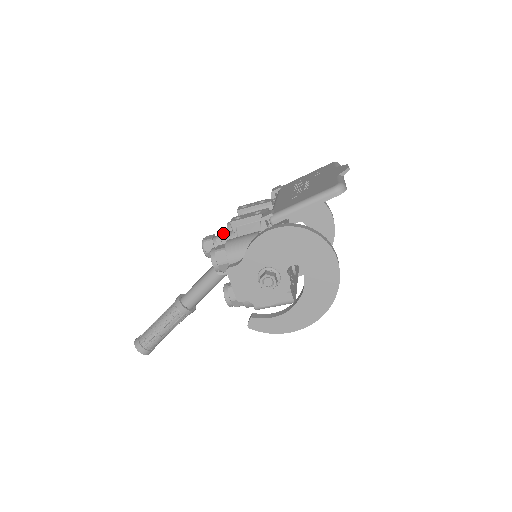
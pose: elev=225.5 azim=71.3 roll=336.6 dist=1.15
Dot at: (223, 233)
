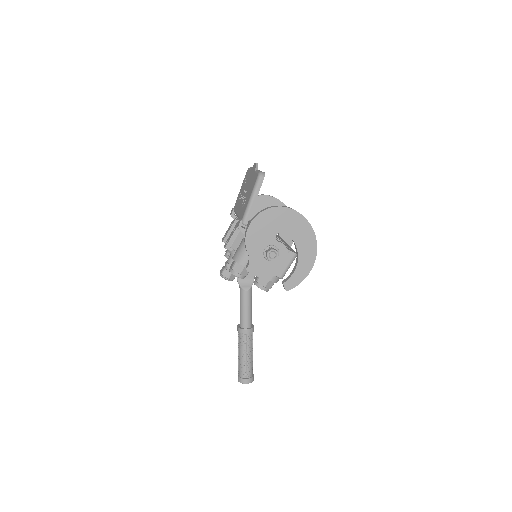
Dot at: (227, 260)
